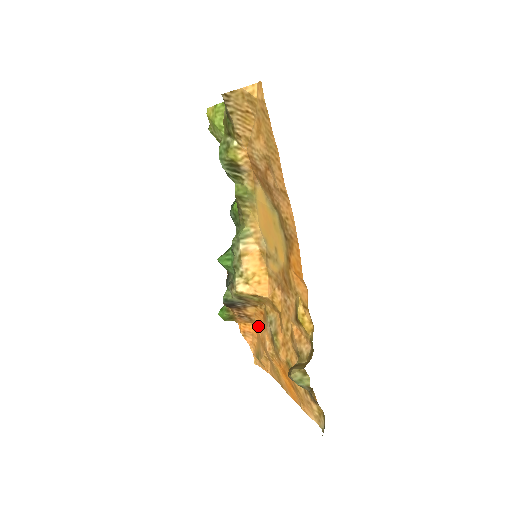
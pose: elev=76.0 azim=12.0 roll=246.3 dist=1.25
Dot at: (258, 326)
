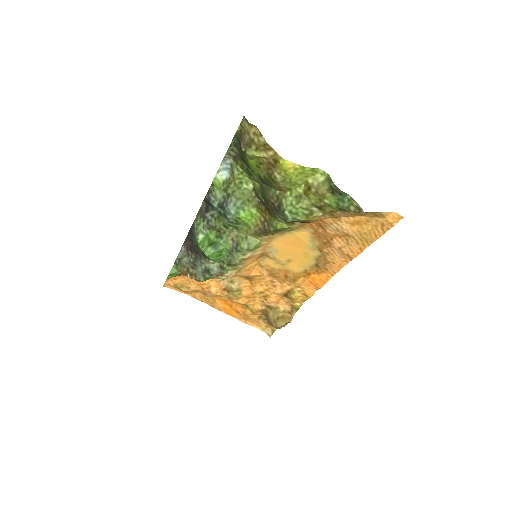
Dot at: occluded
